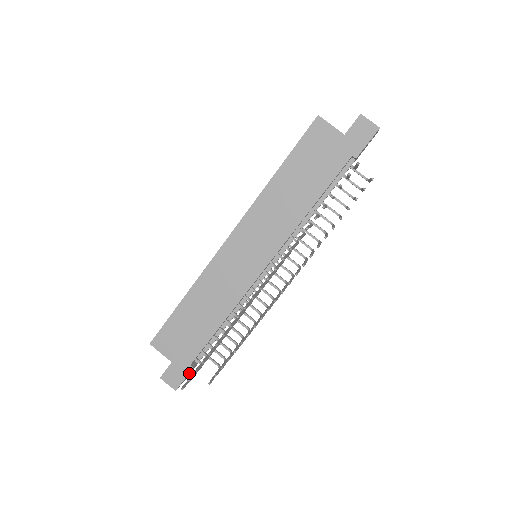
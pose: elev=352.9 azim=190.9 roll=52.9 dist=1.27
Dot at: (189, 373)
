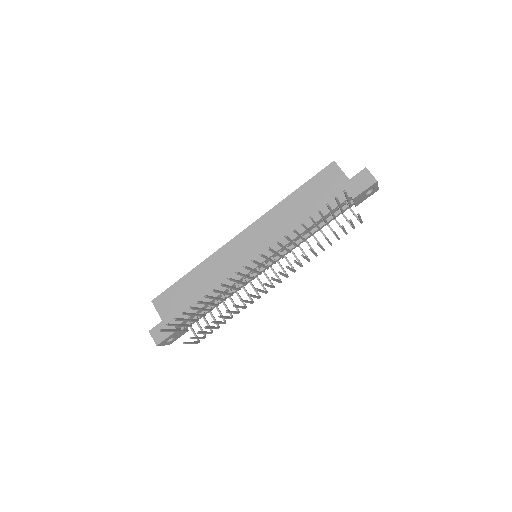
Dot at: (172, 336)
